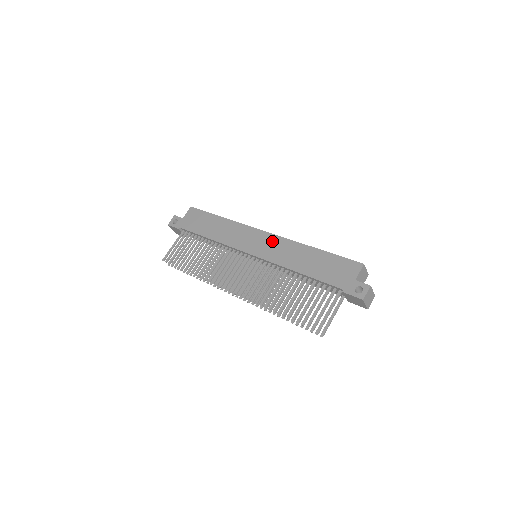
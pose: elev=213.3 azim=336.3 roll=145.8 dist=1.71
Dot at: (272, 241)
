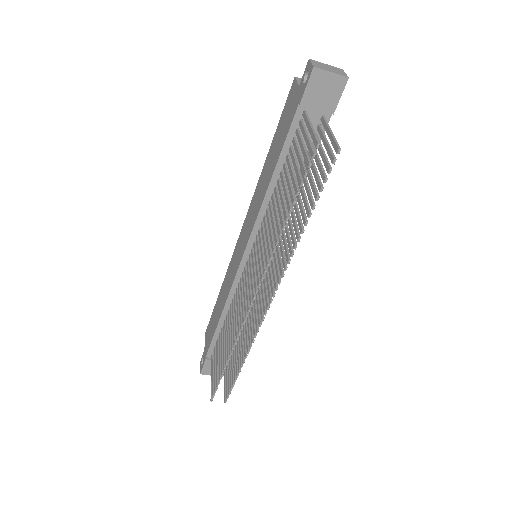
Dot at: (246, 221)
